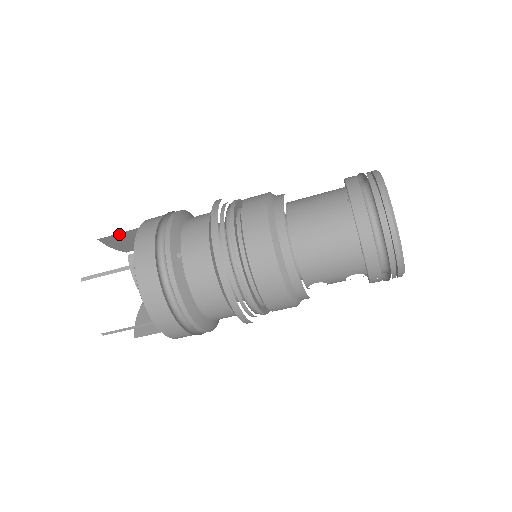
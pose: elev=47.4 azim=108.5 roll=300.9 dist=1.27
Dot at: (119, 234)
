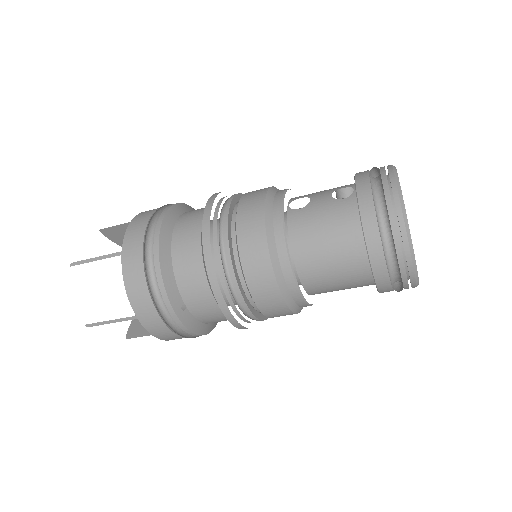
Dot at: occluded
